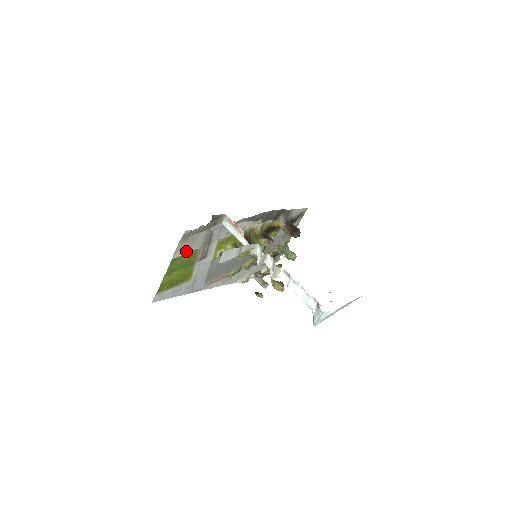
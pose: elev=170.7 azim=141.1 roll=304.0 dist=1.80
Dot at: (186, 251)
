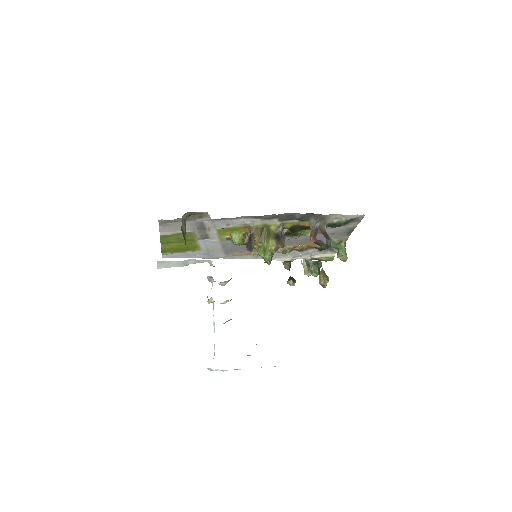
Dot at: (175, 232)
